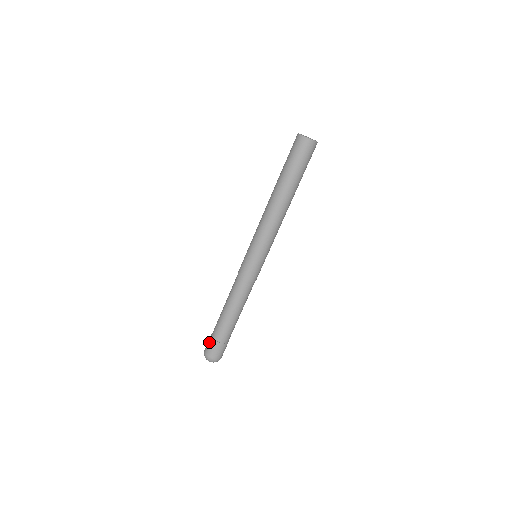
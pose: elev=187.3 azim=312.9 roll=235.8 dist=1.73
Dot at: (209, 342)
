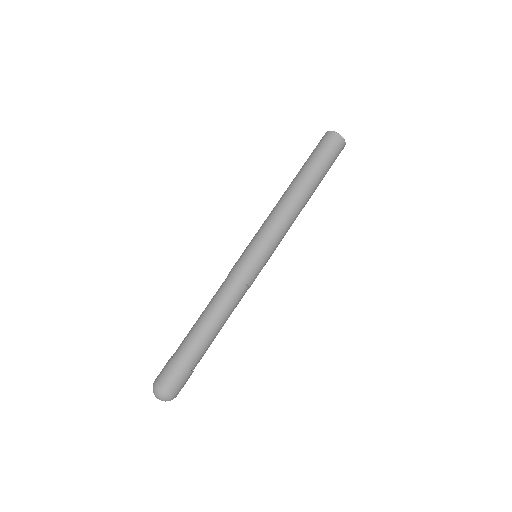
Dot at: occluded
